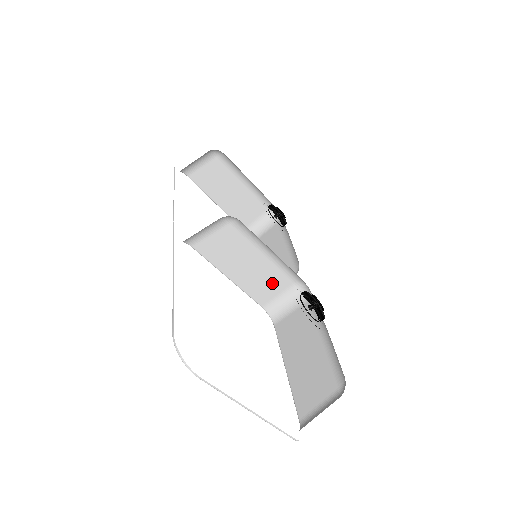
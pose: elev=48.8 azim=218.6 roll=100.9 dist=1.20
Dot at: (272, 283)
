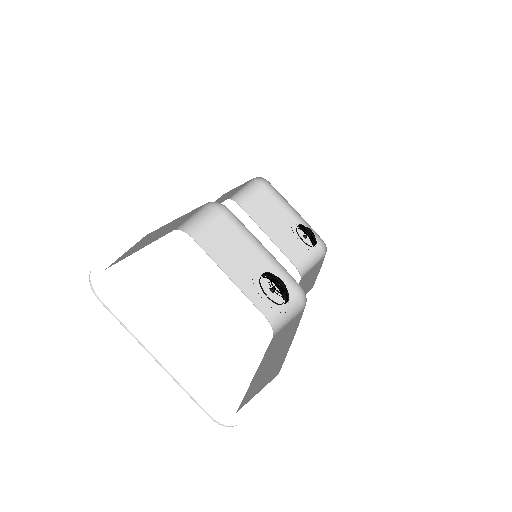
Dot at: occluded
